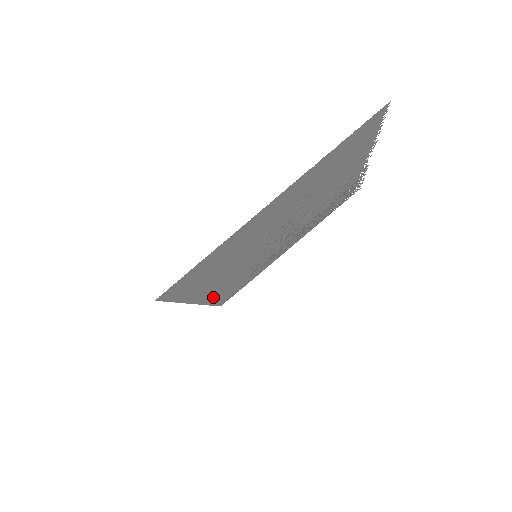
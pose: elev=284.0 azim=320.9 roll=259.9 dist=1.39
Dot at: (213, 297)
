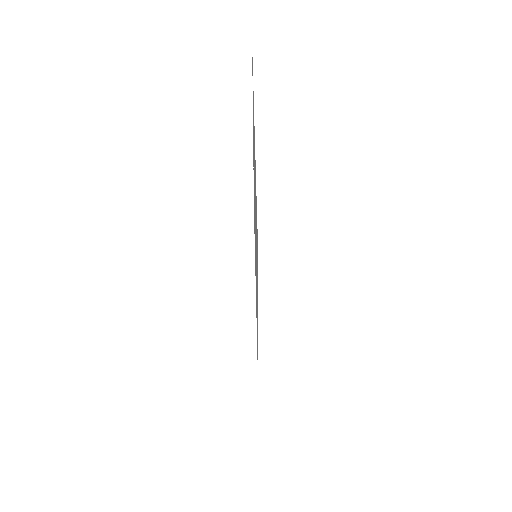
Dot at: (257, 329)
